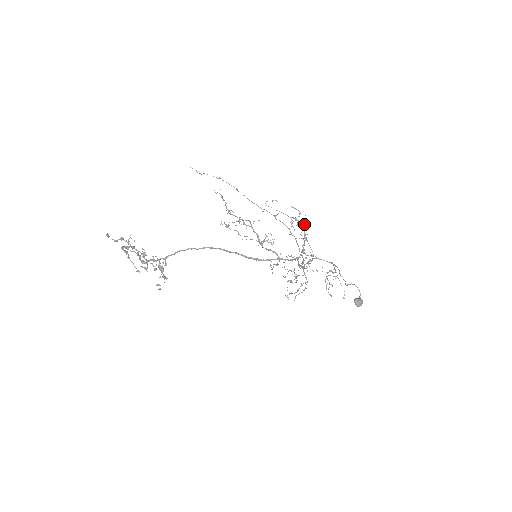
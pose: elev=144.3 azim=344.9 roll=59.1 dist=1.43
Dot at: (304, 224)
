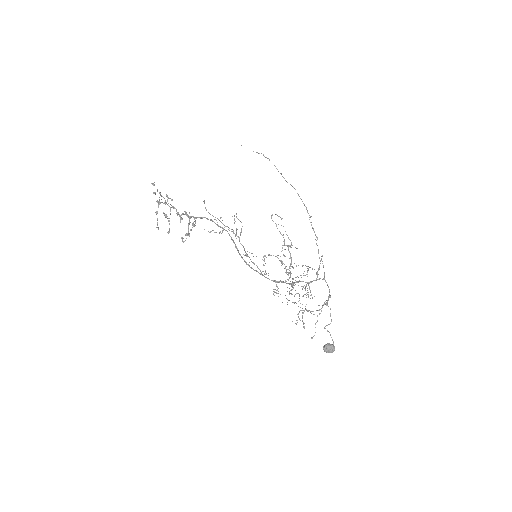
Dot at: (281, 262)
